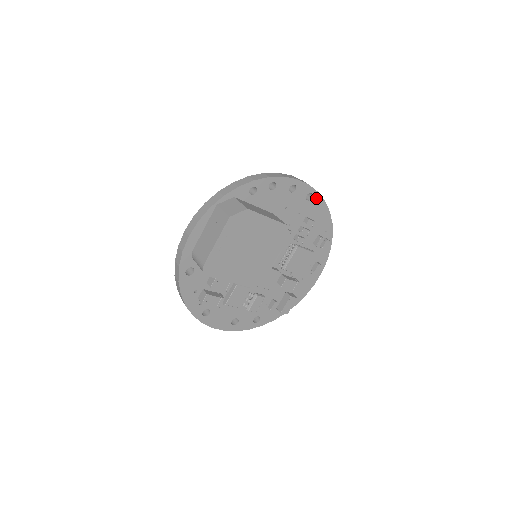
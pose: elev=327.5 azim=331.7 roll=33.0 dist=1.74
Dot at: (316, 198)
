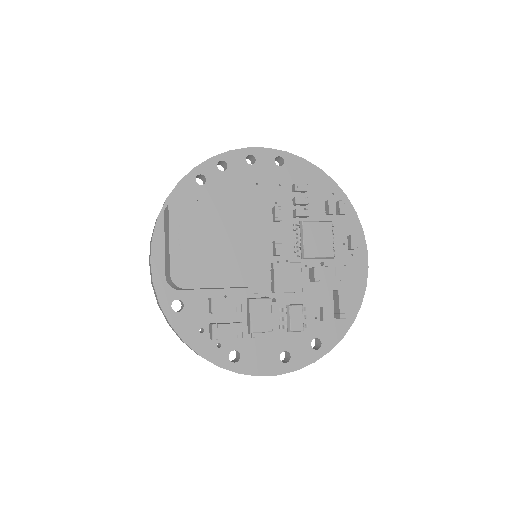
Dot at: (290, 160)
